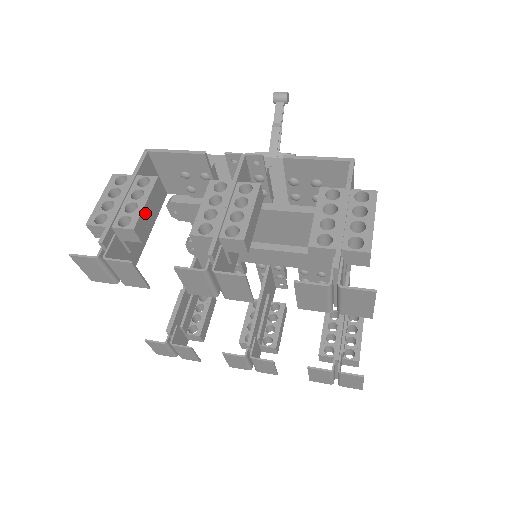
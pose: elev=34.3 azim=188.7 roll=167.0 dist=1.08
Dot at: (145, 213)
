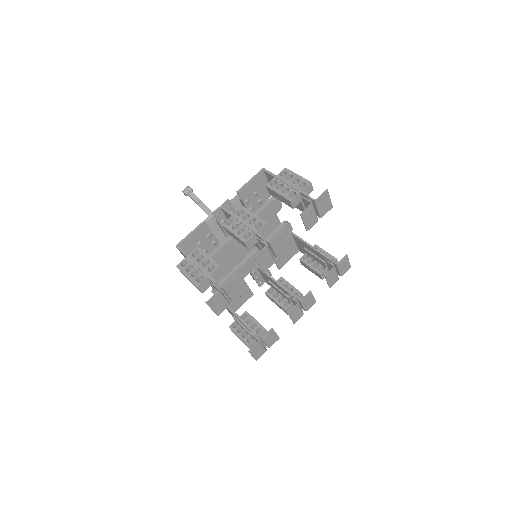
Dot at: (213, 260)
